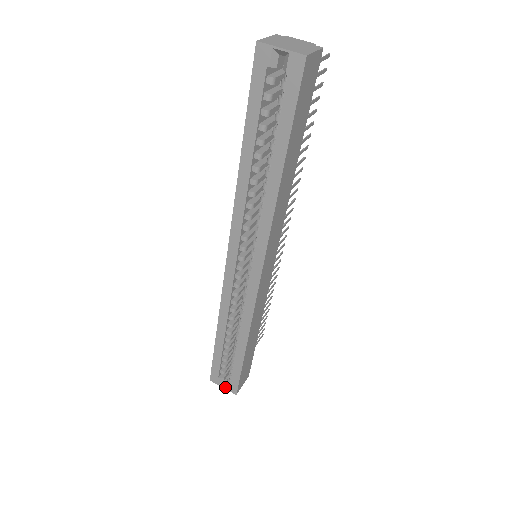
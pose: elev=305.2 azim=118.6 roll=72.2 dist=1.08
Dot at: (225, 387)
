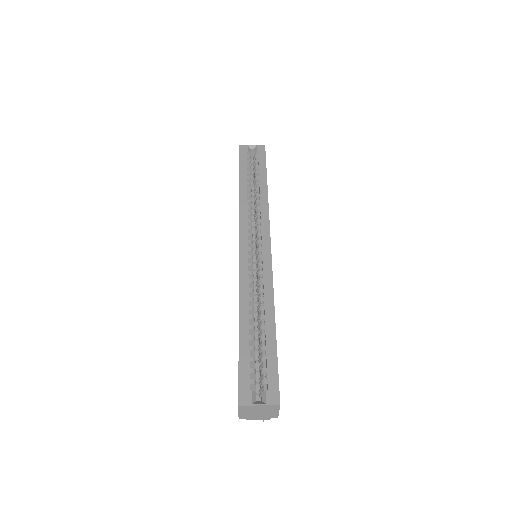
Dot at: (262, 403)
